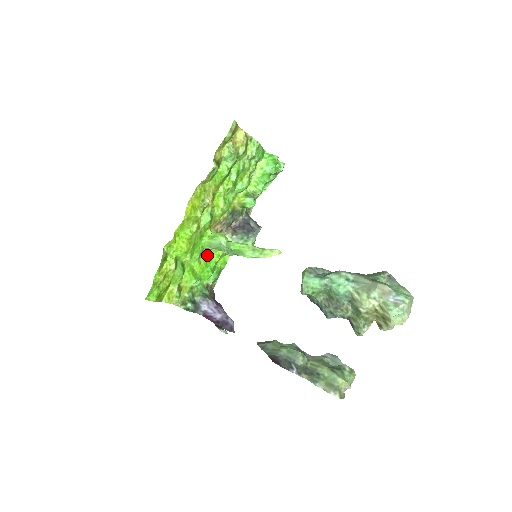
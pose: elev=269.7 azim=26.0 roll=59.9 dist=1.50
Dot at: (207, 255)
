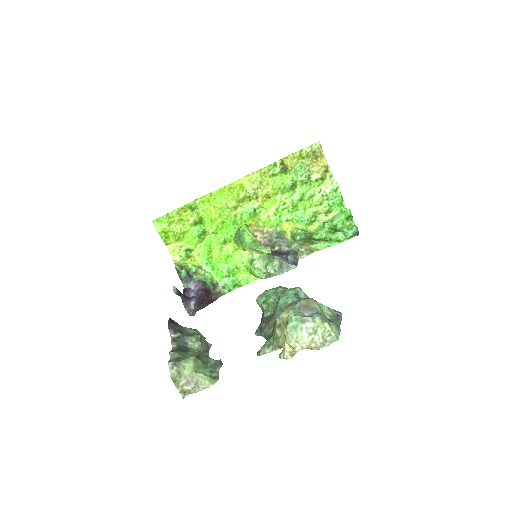
Dot at: (233, 251)
